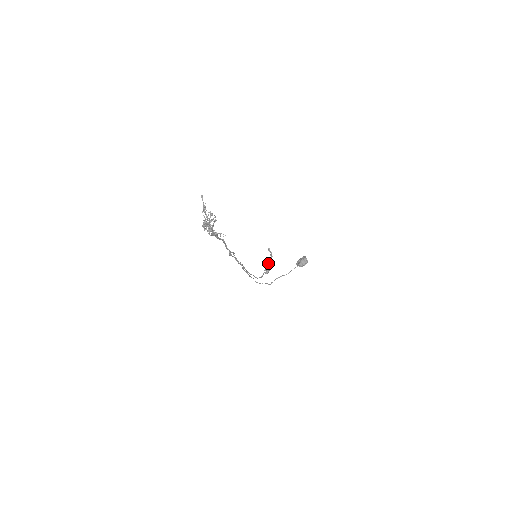
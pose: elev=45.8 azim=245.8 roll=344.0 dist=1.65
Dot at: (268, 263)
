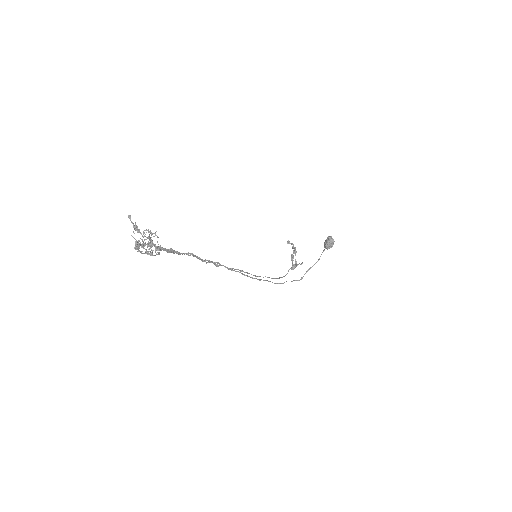
Dot at: (291, 257)
